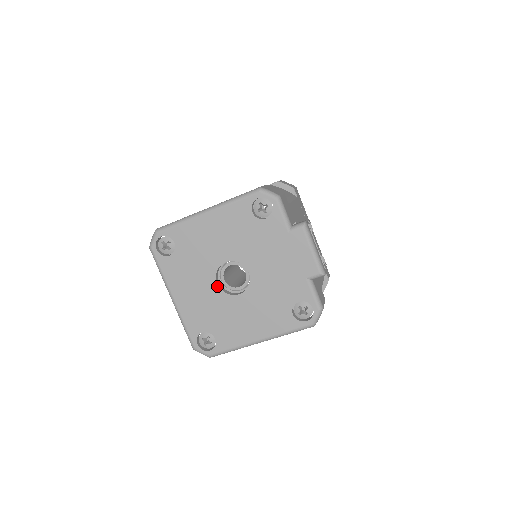
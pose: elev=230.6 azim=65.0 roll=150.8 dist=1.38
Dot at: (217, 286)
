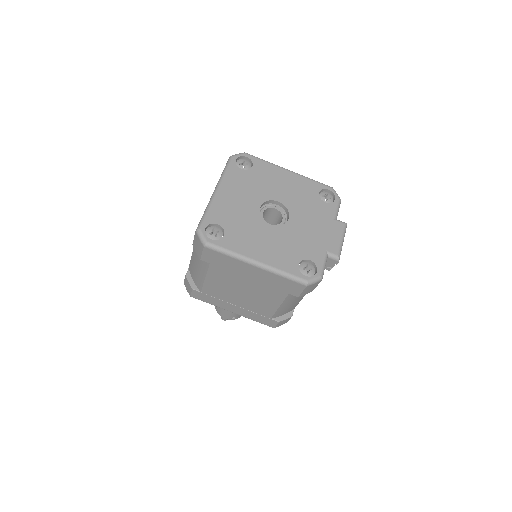
Dot at: (259, 208)
